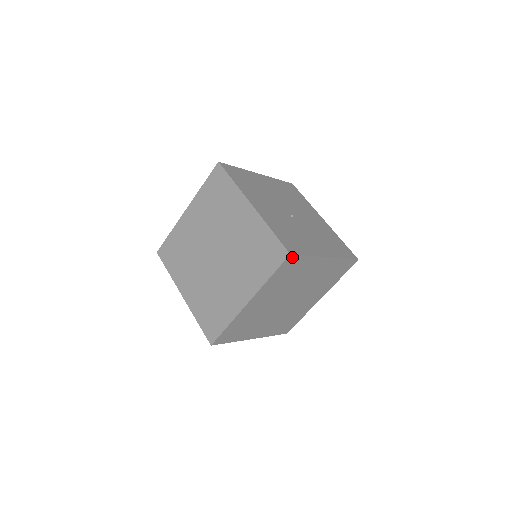
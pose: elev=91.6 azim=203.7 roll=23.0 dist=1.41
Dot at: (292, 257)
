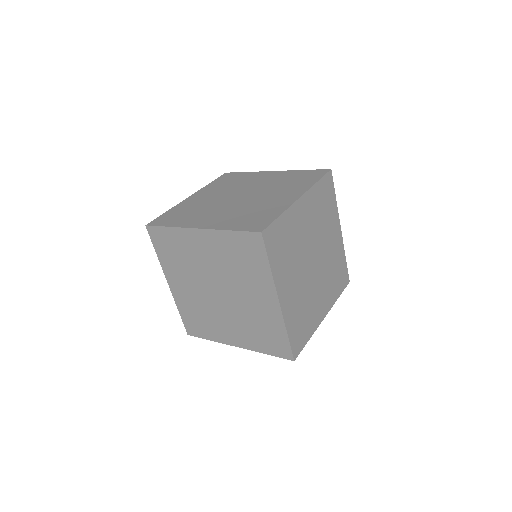
Dot at: (330, 177)
